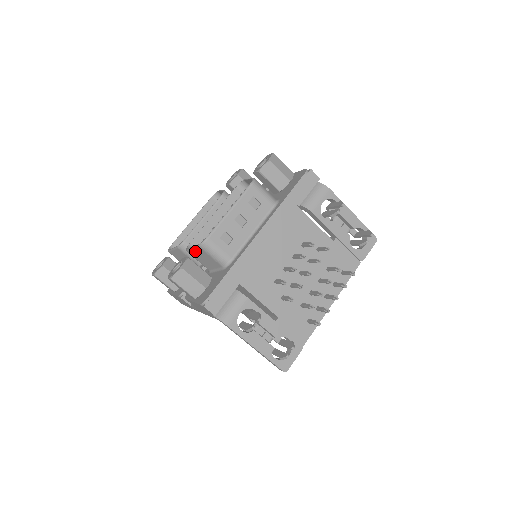
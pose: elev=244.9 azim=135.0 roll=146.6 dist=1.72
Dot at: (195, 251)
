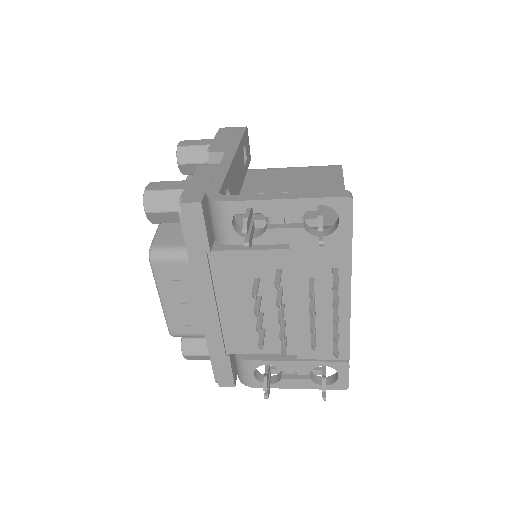
Dot at: occluded
